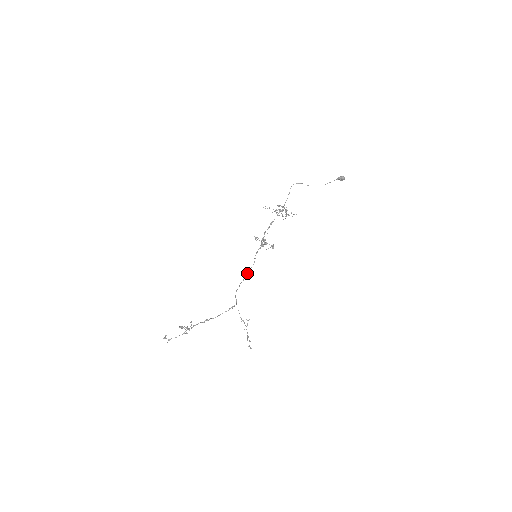
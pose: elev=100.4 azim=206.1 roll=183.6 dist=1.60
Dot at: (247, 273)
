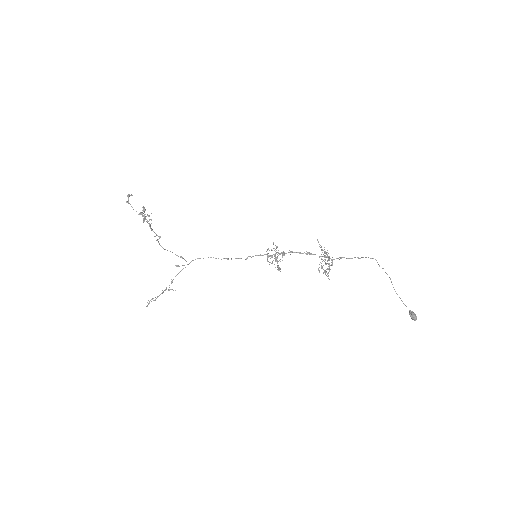
Dot at: (228, 258)
